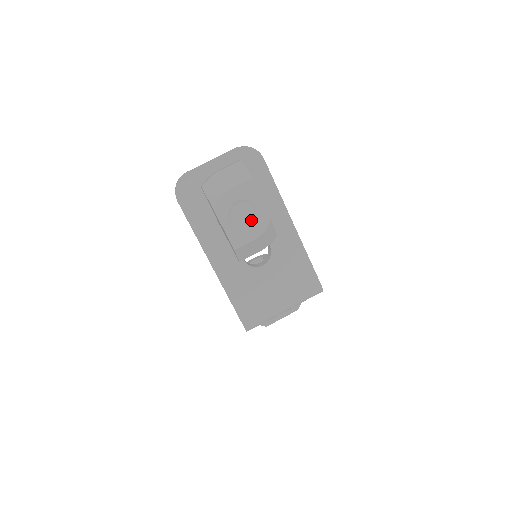
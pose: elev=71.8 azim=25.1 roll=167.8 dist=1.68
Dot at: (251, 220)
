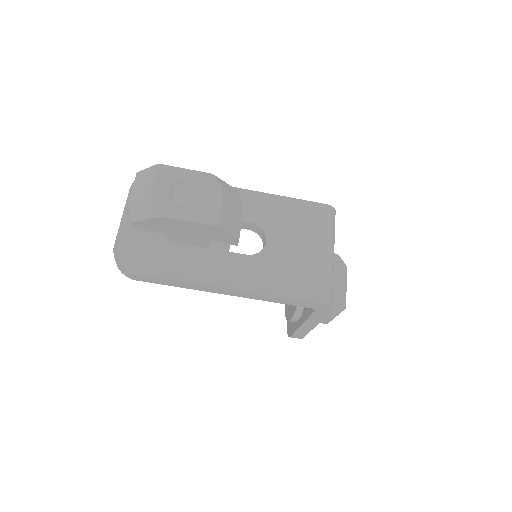
Dot at: (199, 192)
